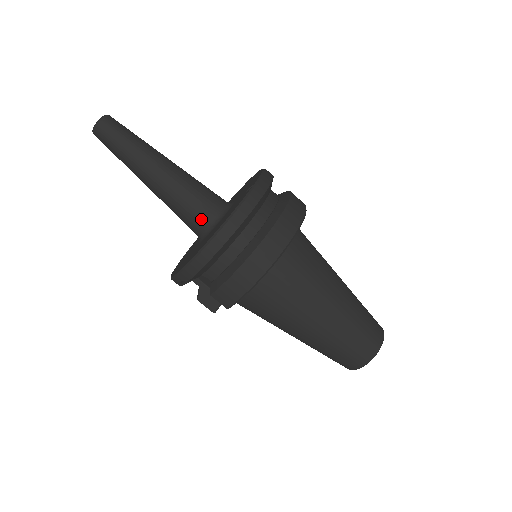
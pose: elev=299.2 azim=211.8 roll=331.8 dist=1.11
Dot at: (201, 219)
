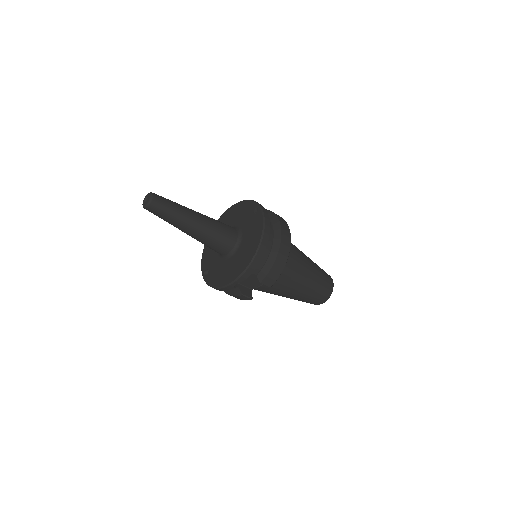
Dot at: (230, 241)
